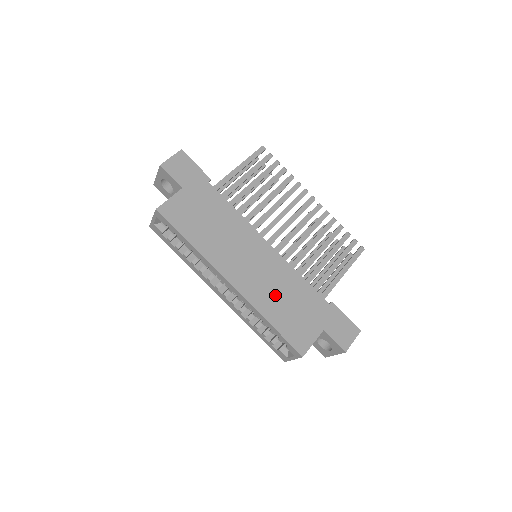
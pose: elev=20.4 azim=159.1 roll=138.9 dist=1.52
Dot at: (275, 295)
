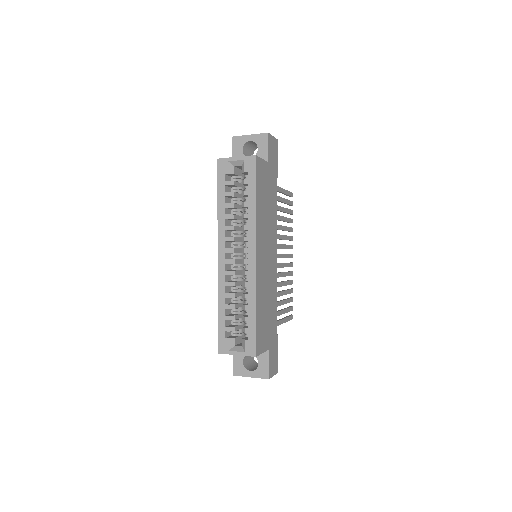
Dot at: (265, 294)
